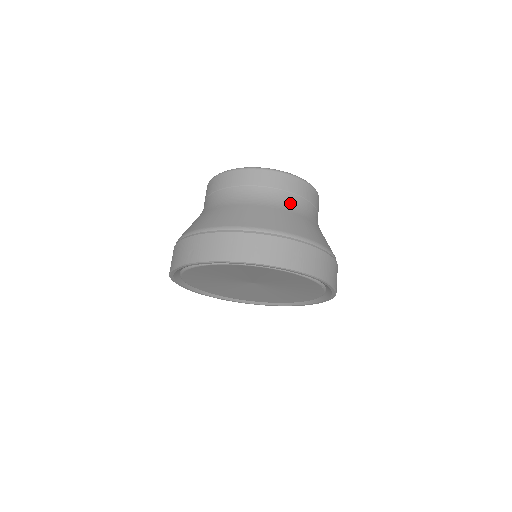
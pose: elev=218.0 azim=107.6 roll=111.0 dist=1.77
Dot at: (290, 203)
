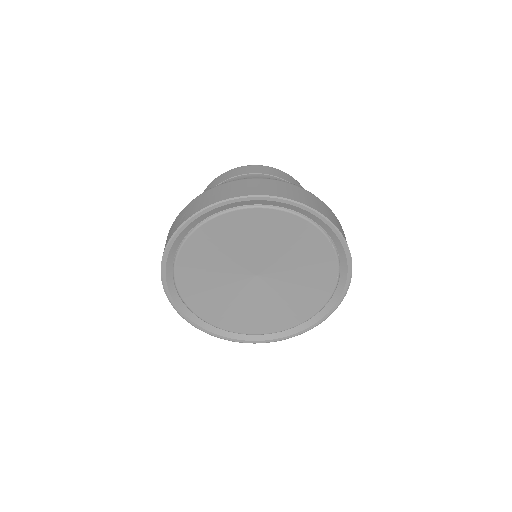
Dot at: occluded
